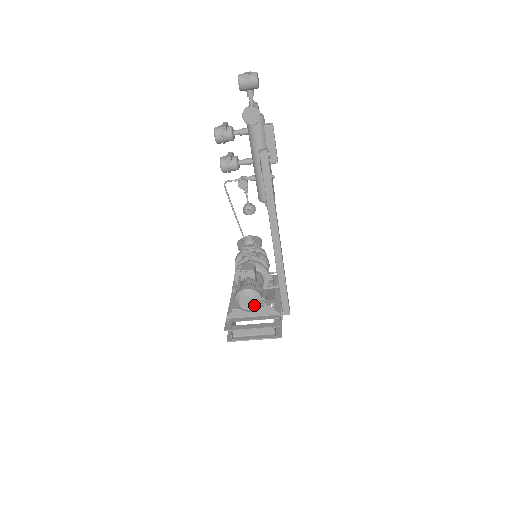
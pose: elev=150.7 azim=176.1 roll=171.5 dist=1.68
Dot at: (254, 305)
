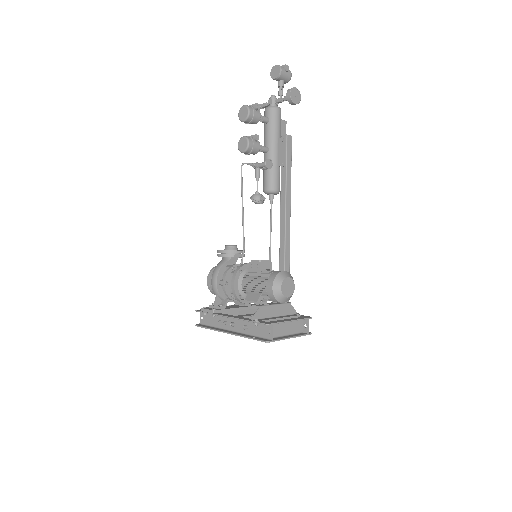
Dot at: (292, 290)
